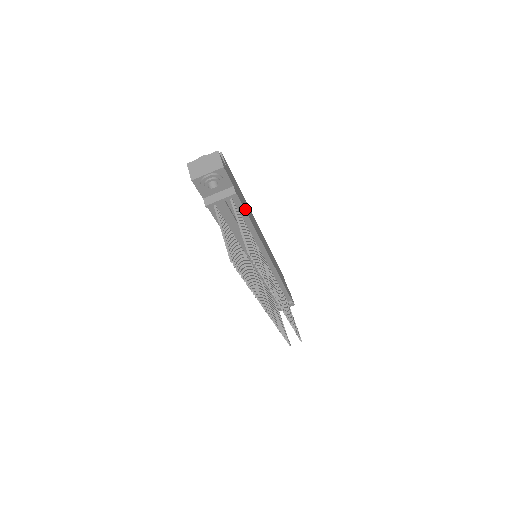
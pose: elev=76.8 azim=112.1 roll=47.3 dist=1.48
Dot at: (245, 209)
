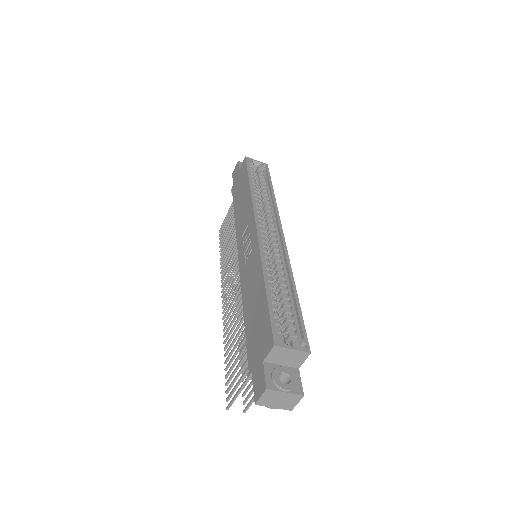
Dot at: occluded
